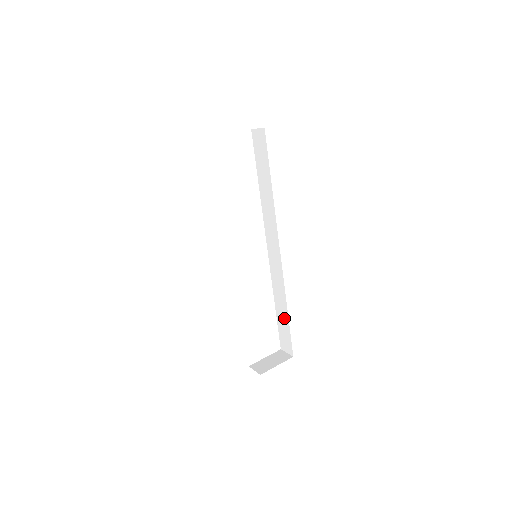
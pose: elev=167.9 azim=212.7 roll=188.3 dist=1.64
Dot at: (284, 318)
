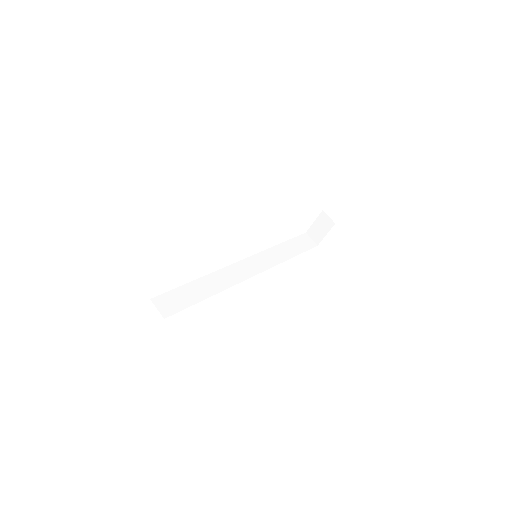
Dot at: occluded
